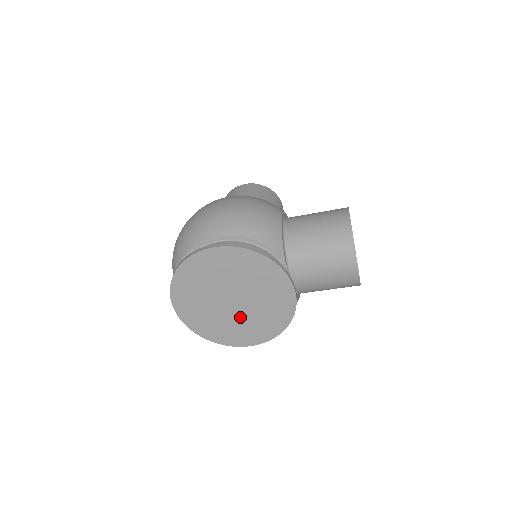
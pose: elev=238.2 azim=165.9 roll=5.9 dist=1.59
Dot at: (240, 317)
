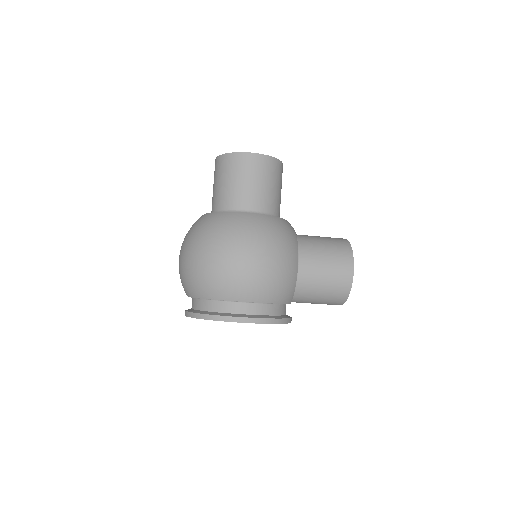
Dot at: occluded
